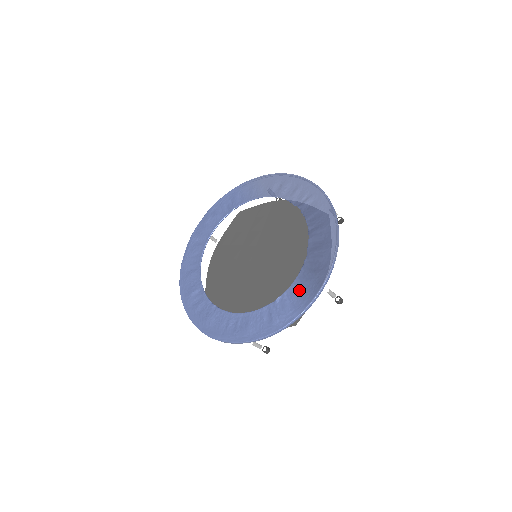
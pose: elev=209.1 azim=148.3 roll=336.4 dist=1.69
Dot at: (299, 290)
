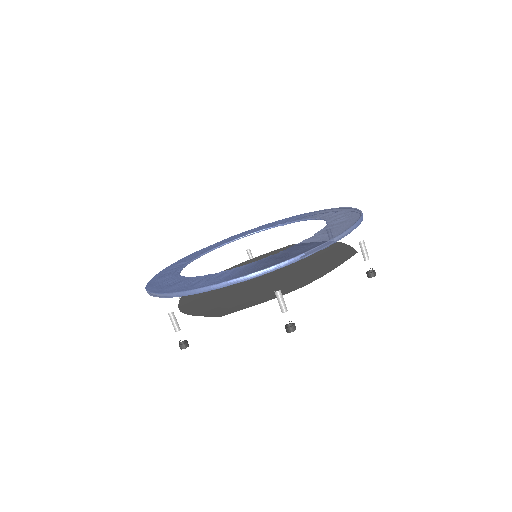
Dot at: (246, 268)
